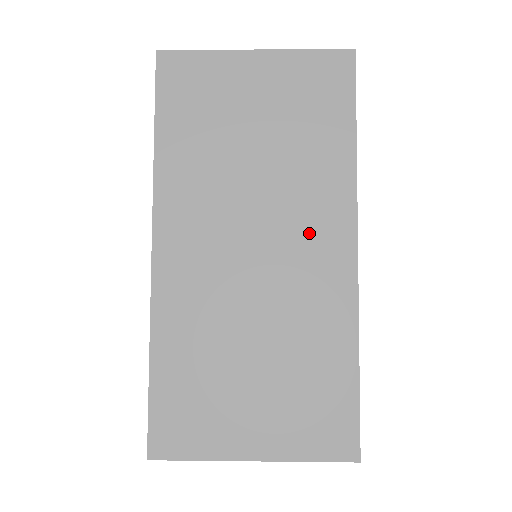
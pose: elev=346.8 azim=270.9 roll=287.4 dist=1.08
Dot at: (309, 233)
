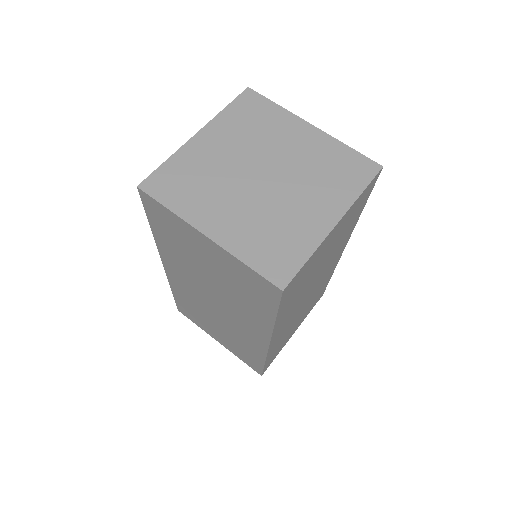
Dot at: (243, 322)
